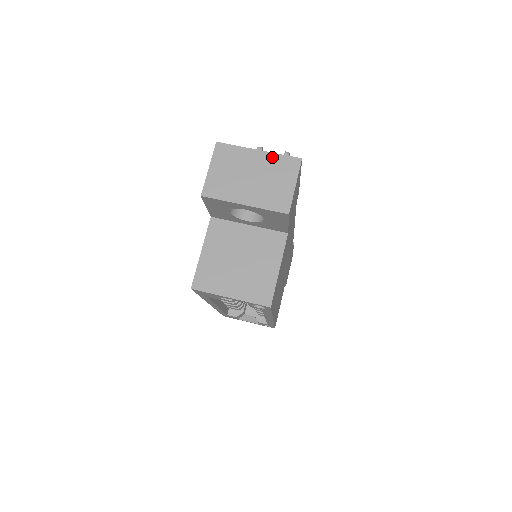
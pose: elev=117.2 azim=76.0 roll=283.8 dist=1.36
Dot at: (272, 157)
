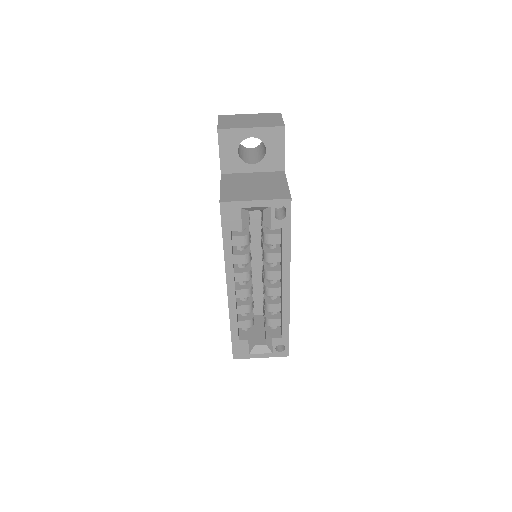
Dot at: (260, 114)
